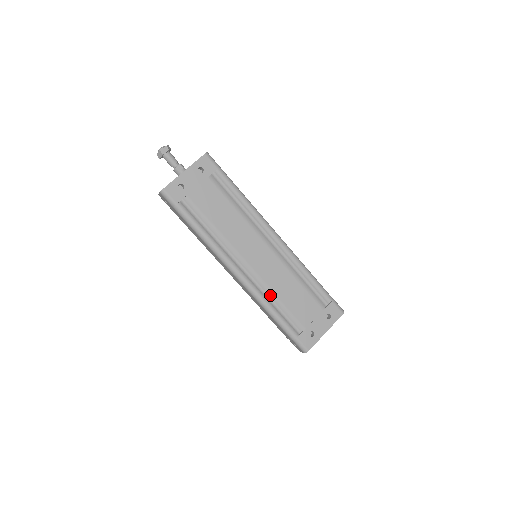
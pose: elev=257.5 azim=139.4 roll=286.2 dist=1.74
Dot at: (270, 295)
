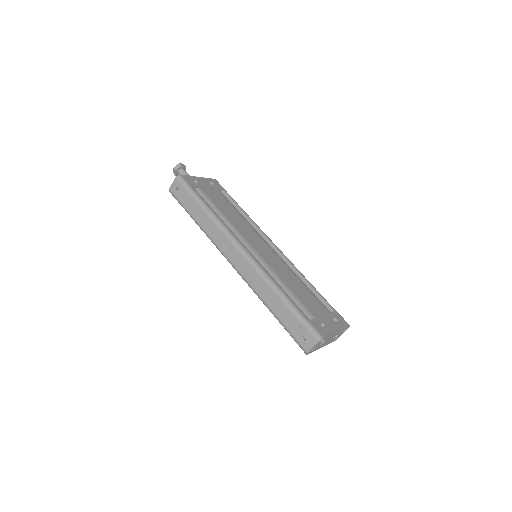
Dot at: (275, 278)
